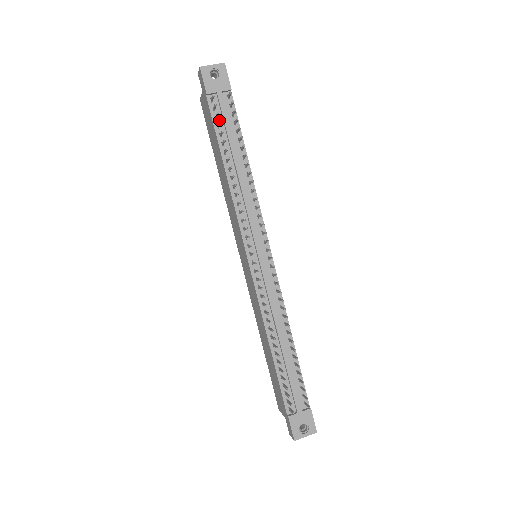
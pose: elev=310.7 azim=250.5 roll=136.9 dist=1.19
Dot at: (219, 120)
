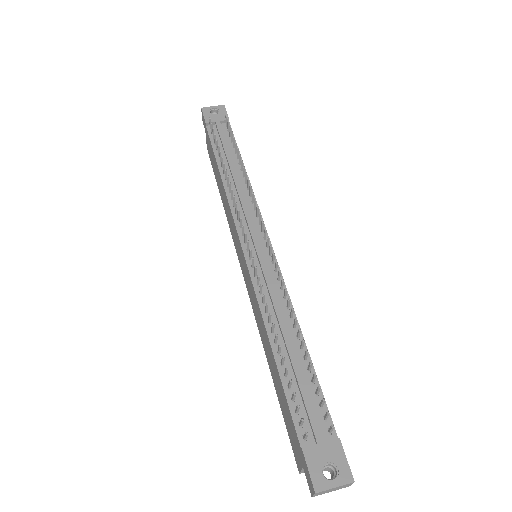
Dot at: occluded
